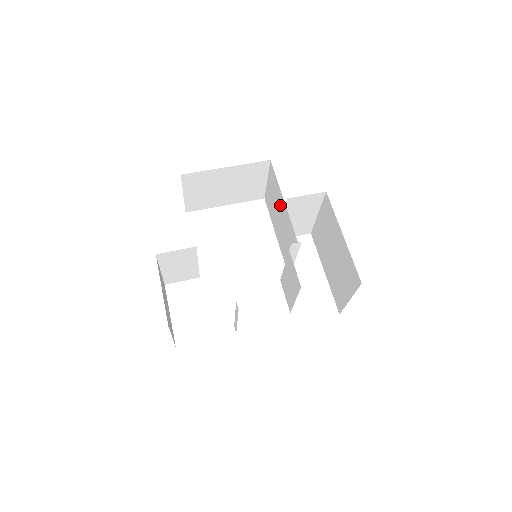
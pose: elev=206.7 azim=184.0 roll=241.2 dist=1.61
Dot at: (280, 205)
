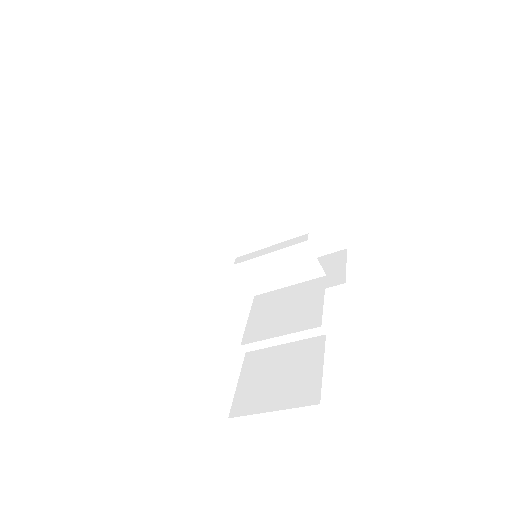
Dot at: (257, 180)
